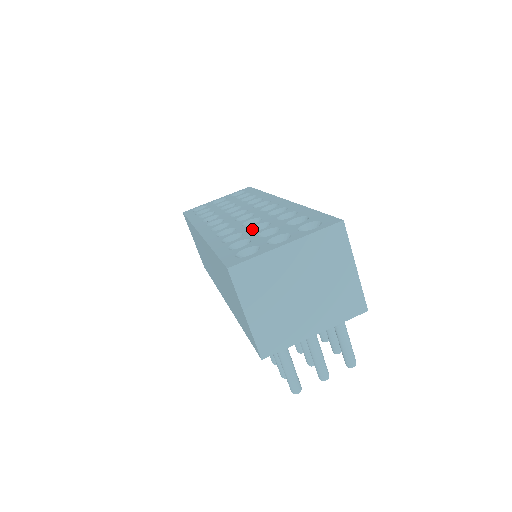
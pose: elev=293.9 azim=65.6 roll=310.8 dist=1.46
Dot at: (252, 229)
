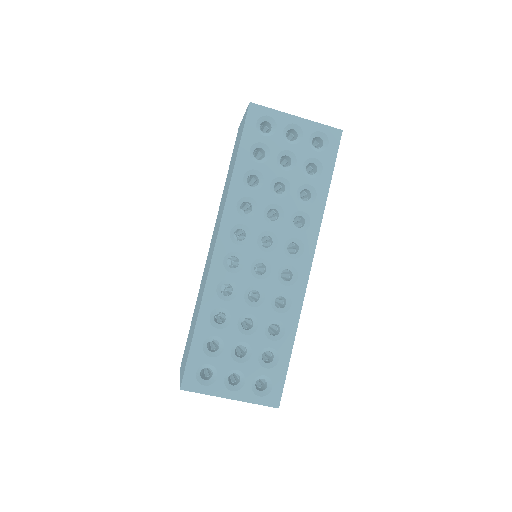
Dot at: (243, 316)
